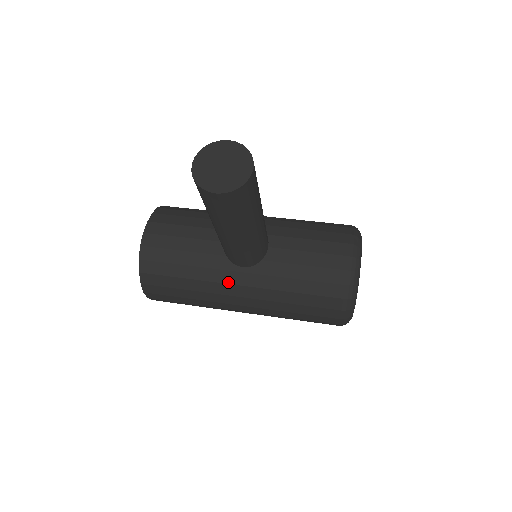
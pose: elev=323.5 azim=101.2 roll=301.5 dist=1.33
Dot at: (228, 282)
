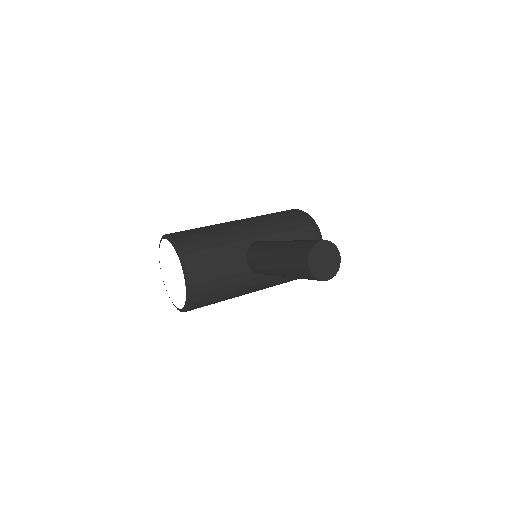
Dot at: (252, 285)
